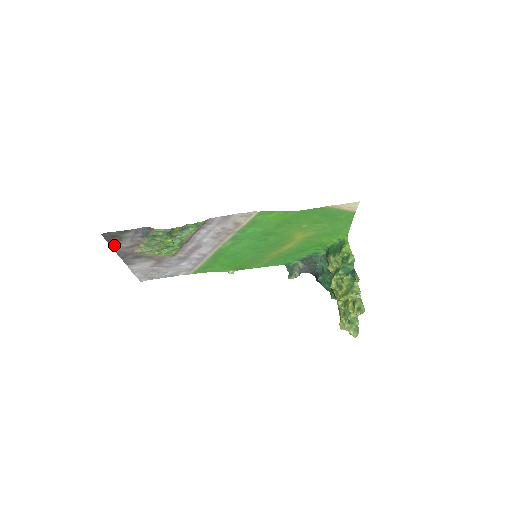
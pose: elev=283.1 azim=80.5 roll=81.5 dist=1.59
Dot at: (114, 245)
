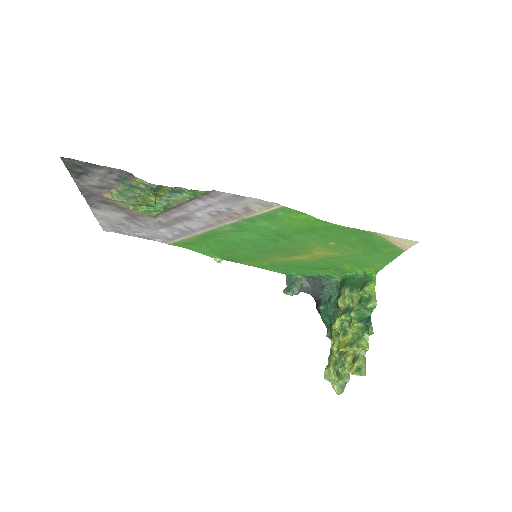
Dot at: (77, 177)
